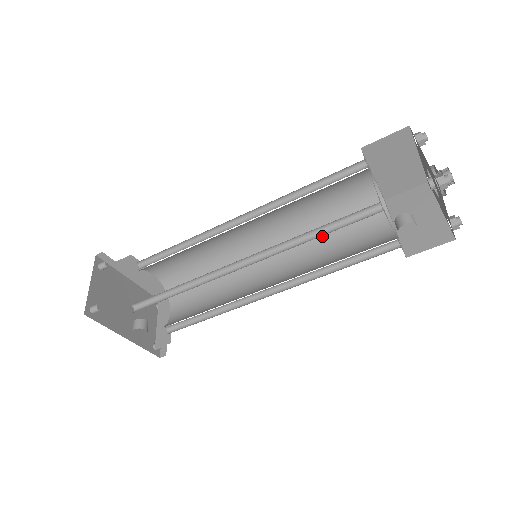
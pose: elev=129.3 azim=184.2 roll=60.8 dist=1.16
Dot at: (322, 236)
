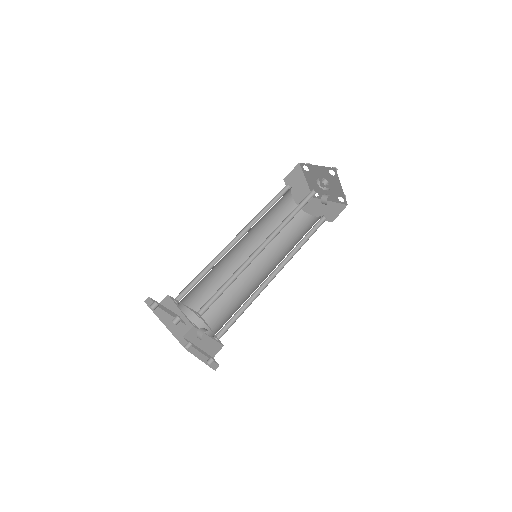
Dot at: (280, 239)
